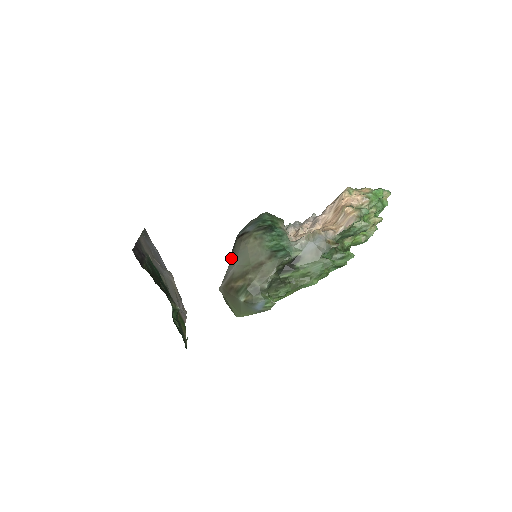
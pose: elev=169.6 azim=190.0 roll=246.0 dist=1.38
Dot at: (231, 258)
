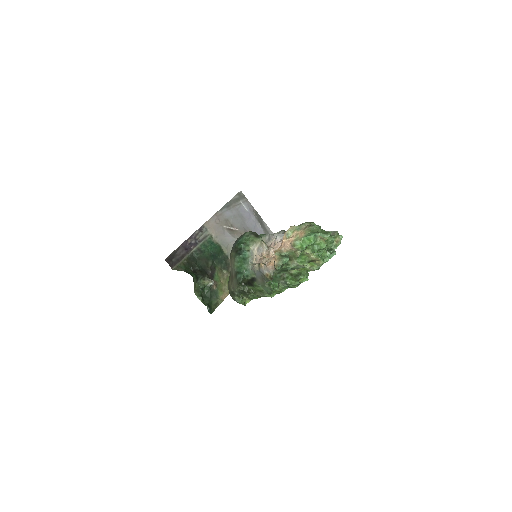
Dot at: occluded
